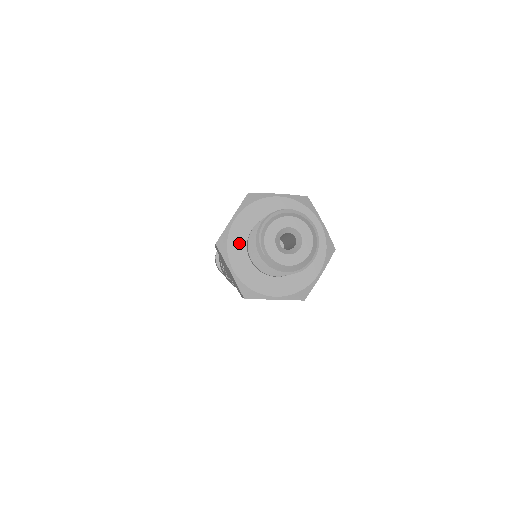
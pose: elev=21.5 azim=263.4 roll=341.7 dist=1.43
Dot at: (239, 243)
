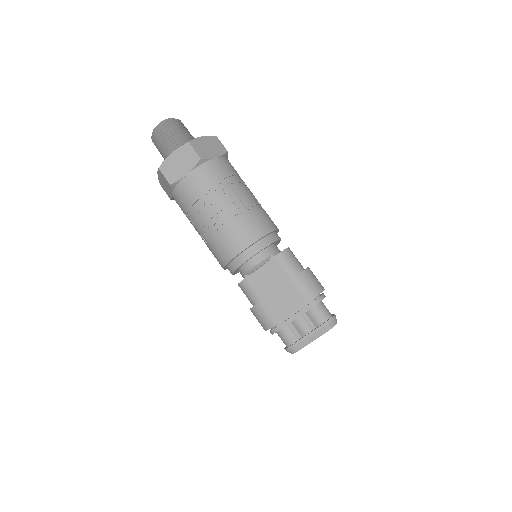
Dot at: occluded
